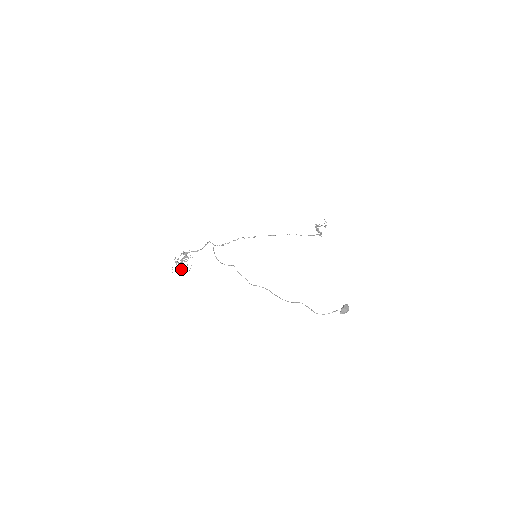
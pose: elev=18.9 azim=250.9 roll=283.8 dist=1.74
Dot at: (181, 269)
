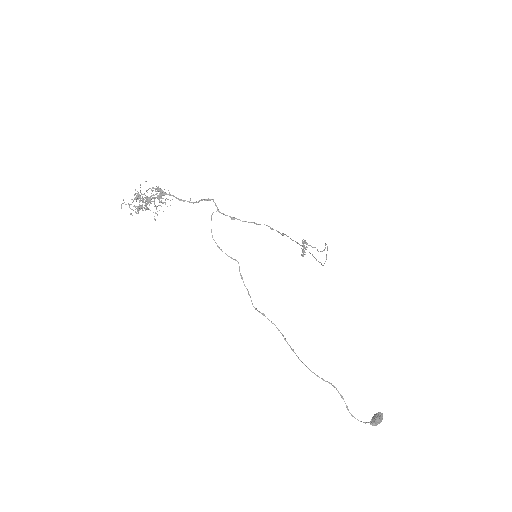
Dot at: (137, 211)
